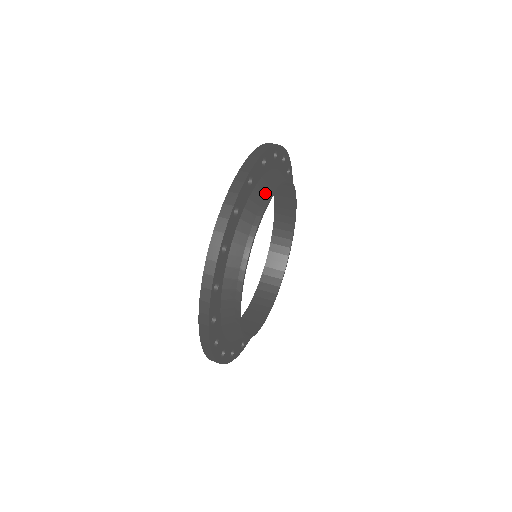
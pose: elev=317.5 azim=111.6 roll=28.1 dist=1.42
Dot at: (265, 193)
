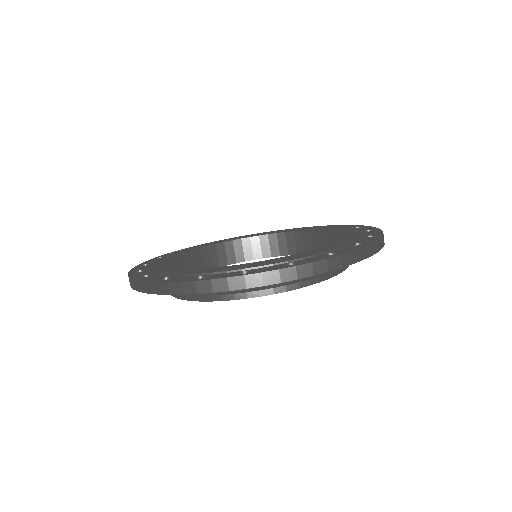
Dot at: (326, 272)
